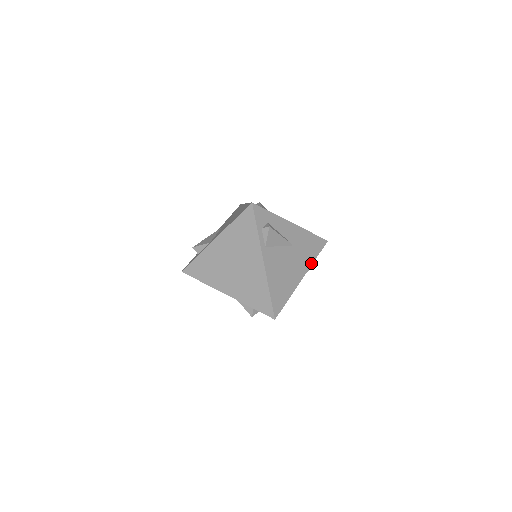
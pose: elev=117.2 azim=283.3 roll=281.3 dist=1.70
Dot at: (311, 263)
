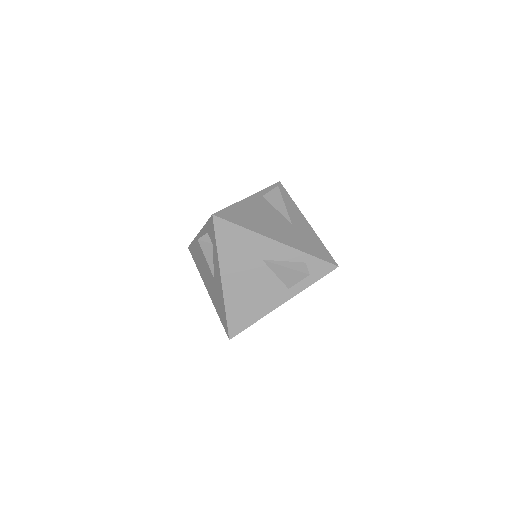
Dot at: (299, 249)
